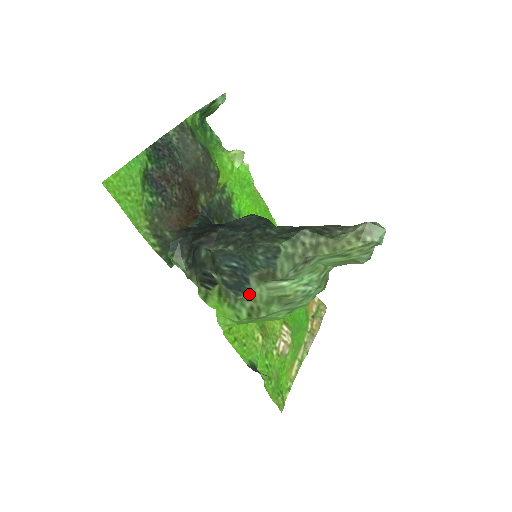
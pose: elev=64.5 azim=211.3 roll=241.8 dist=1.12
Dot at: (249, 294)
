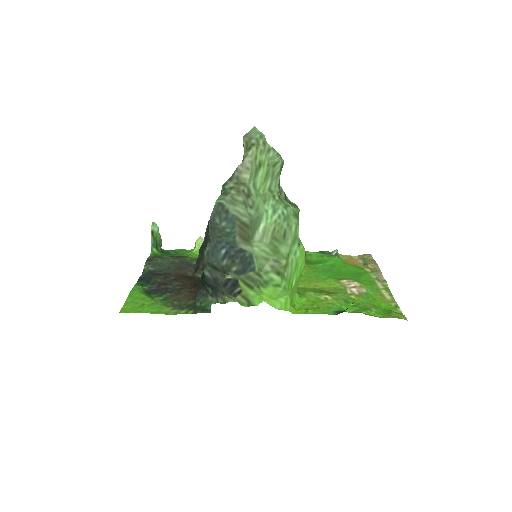
Dot at: (256, 259)
